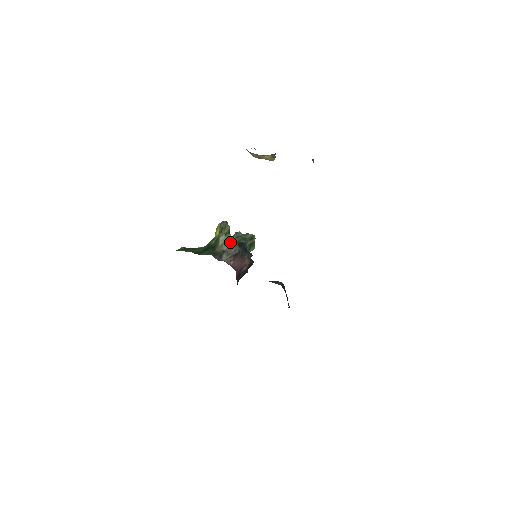
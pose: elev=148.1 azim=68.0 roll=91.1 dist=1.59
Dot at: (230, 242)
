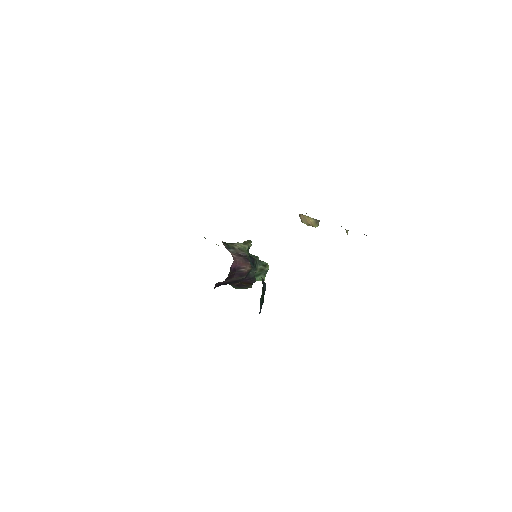
Dot at: (244, 248)
